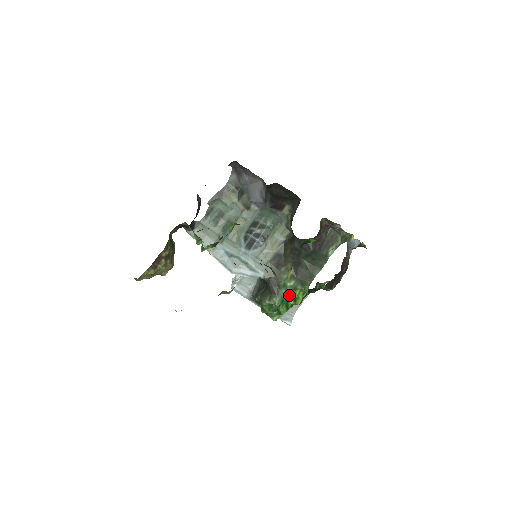
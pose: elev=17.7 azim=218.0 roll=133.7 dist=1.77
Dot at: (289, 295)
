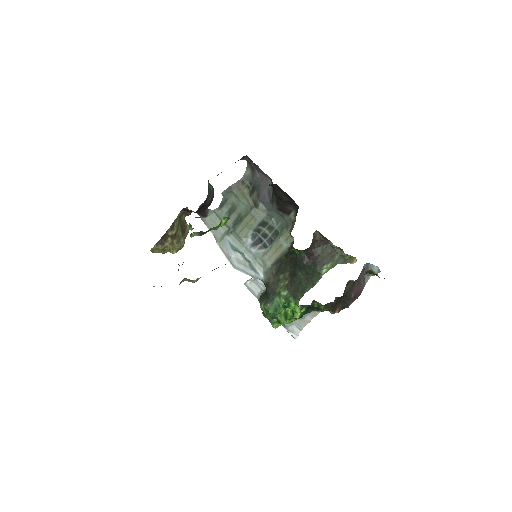
Dot at: (286, 305)
